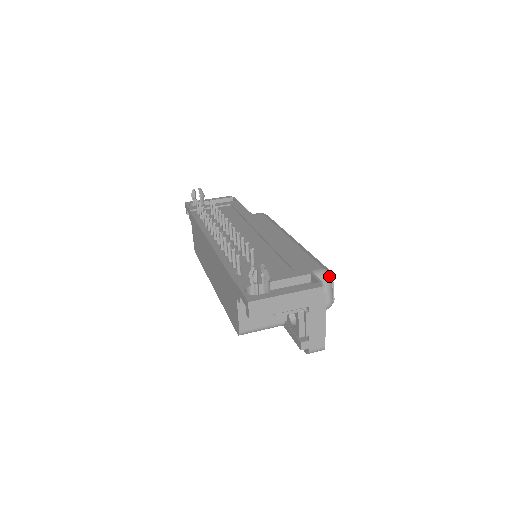
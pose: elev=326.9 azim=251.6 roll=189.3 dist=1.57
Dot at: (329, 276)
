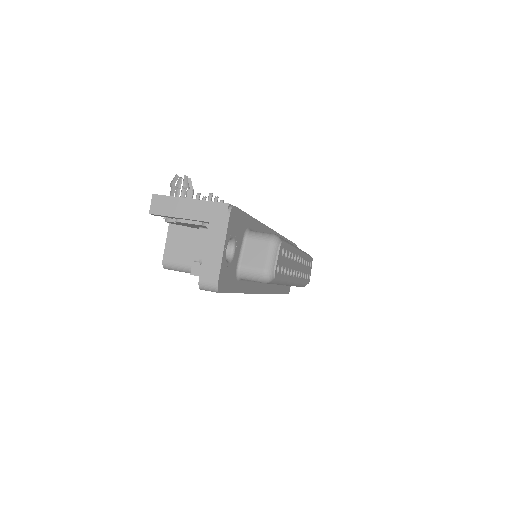
Dot at: (275, 240)
